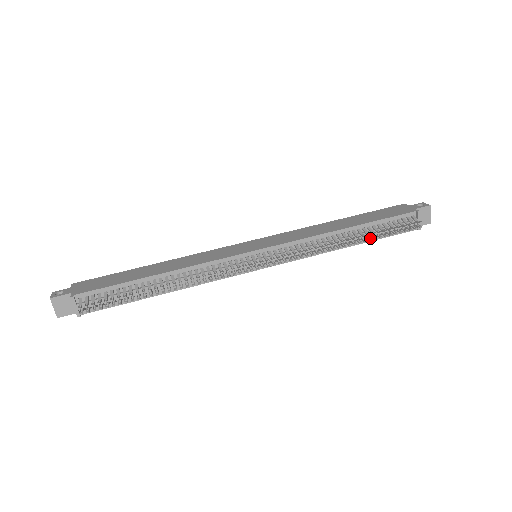
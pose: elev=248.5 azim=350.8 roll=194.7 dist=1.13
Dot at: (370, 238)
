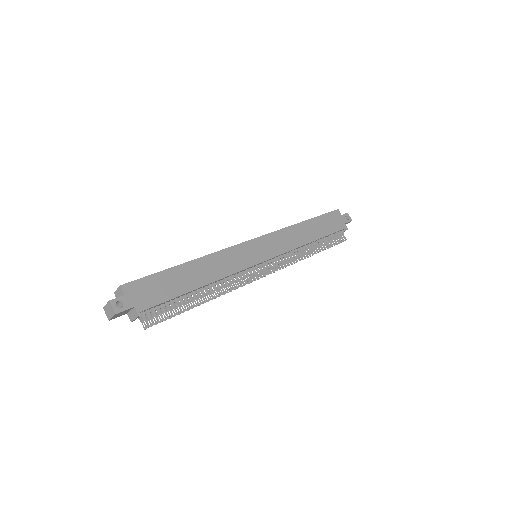
Dot at: (320, 249)
